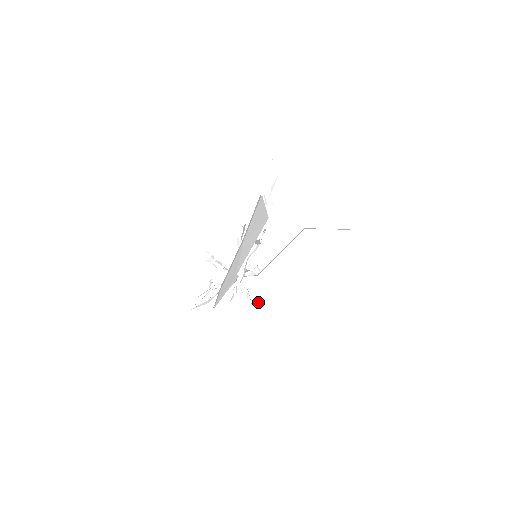
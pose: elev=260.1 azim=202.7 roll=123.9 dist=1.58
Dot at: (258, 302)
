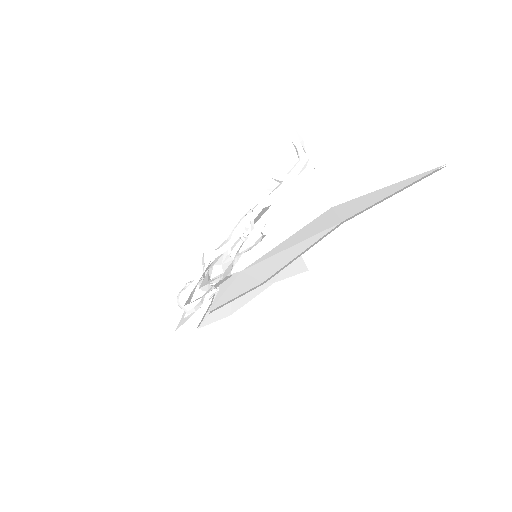
Dot at: (205, 325)
